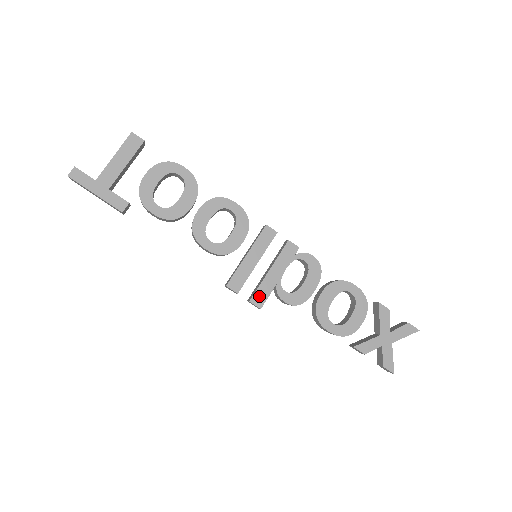
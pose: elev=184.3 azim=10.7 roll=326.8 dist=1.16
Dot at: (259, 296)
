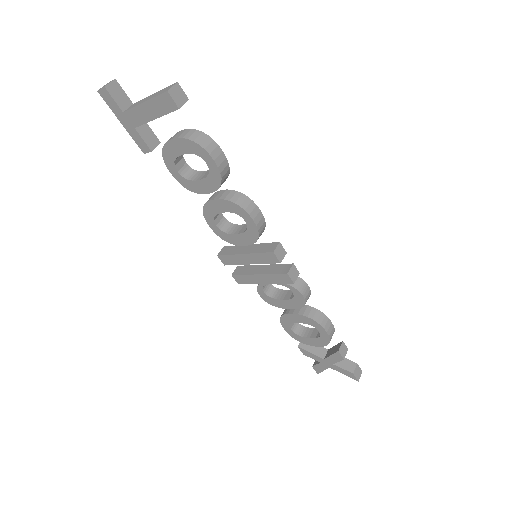
Dot at: (241, 278)
